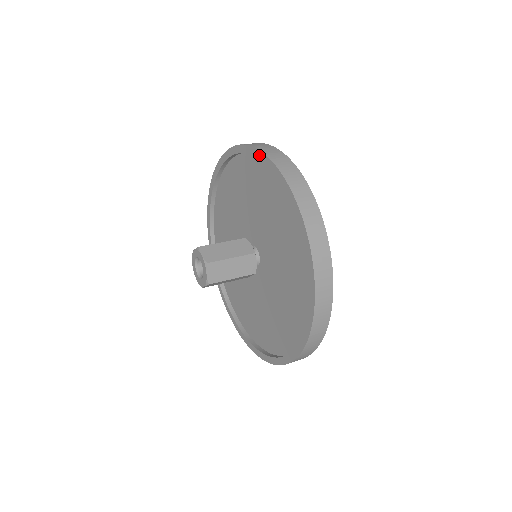
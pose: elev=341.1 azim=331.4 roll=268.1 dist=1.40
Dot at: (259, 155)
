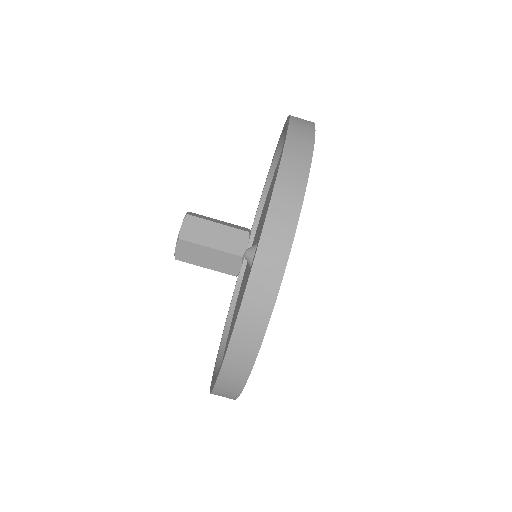
Dot at: (281, 153)
